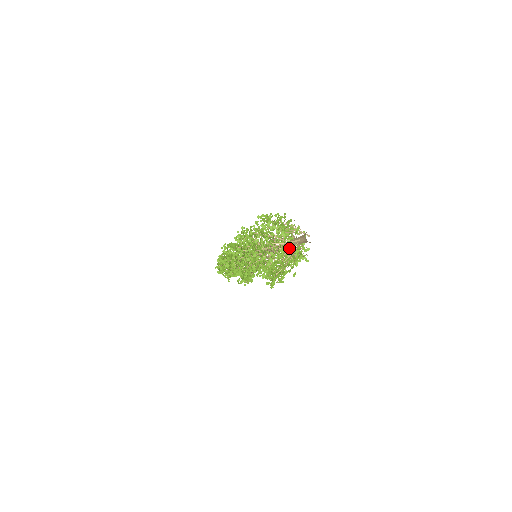
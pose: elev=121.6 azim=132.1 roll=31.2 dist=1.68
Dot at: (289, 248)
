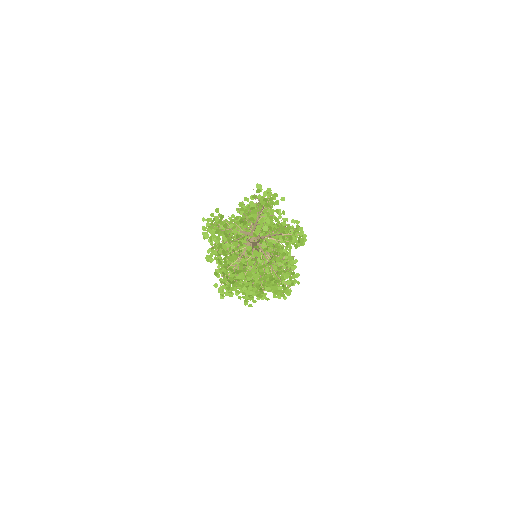
Dot at: occluded
